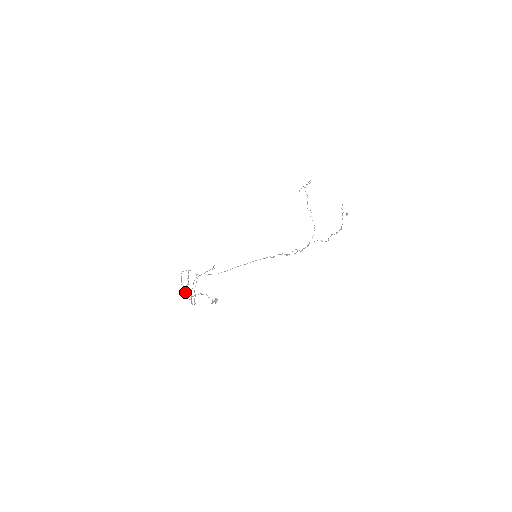
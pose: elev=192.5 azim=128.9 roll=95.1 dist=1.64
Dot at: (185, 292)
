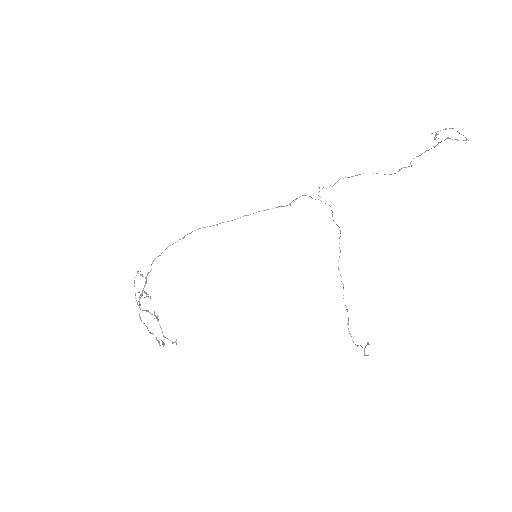
Dot at: (135, 295)
